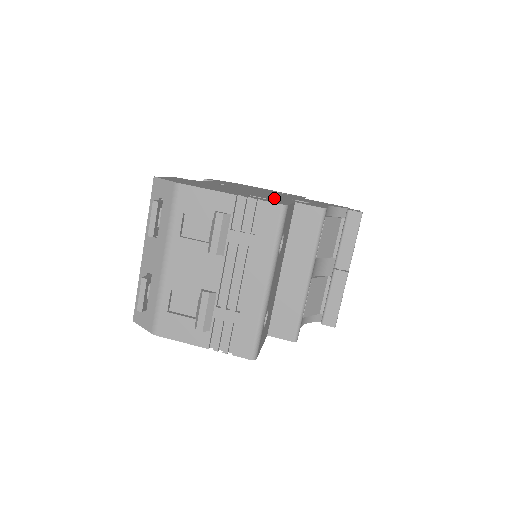
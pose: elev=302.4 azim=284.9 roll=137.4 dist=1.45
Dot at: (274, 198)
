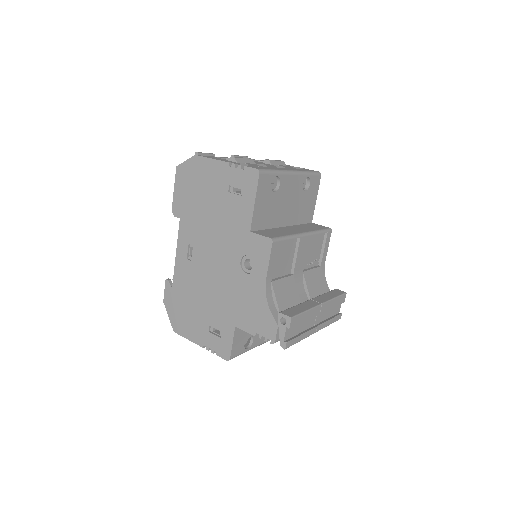
Dot at: occluded
